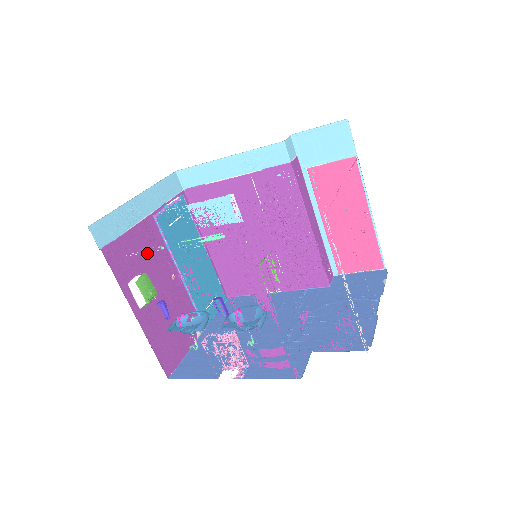
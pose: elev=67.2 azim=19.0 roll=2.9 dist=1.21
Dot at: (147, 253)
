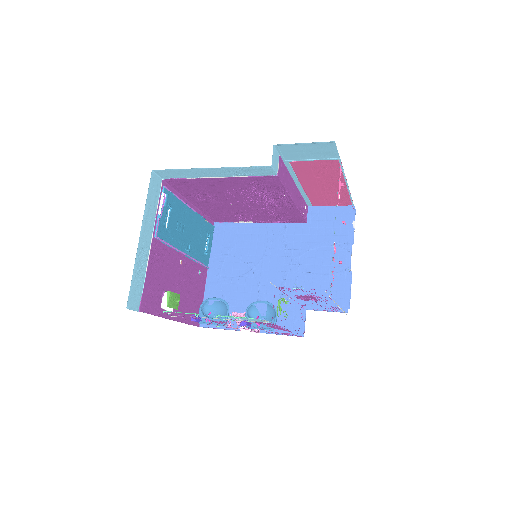
Dot at: (162, 271)
